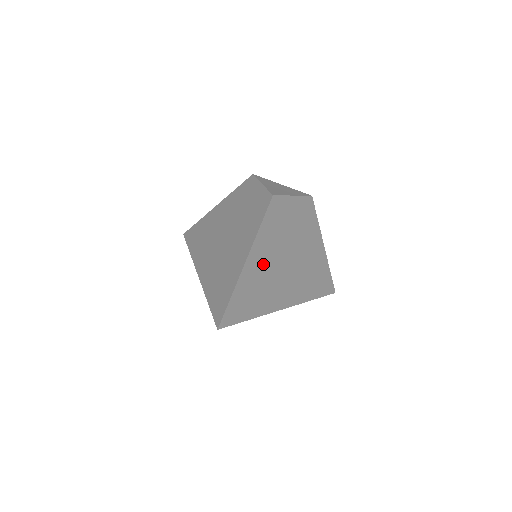
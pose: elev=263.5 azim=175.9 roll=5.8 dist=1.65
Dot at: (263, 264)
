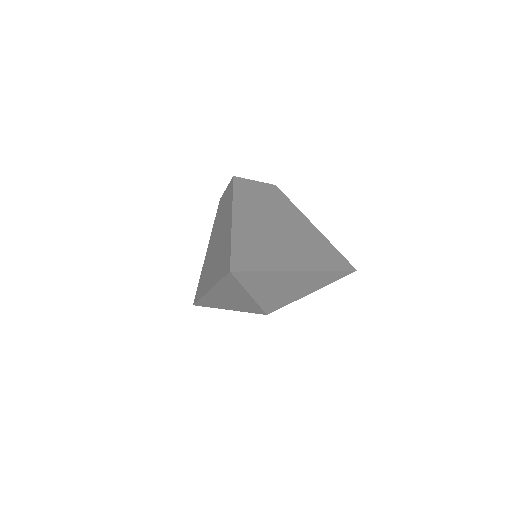
Dot at: (253, 226)
